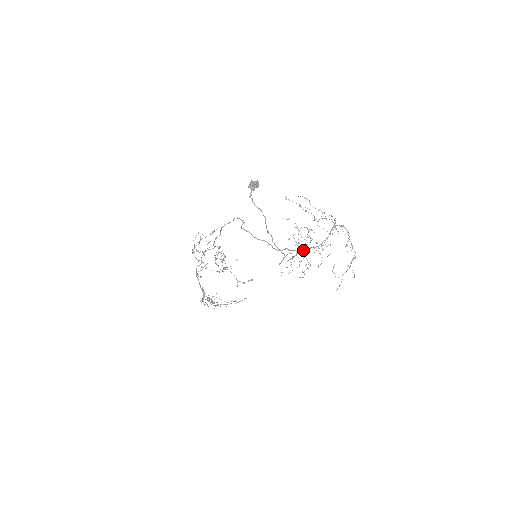
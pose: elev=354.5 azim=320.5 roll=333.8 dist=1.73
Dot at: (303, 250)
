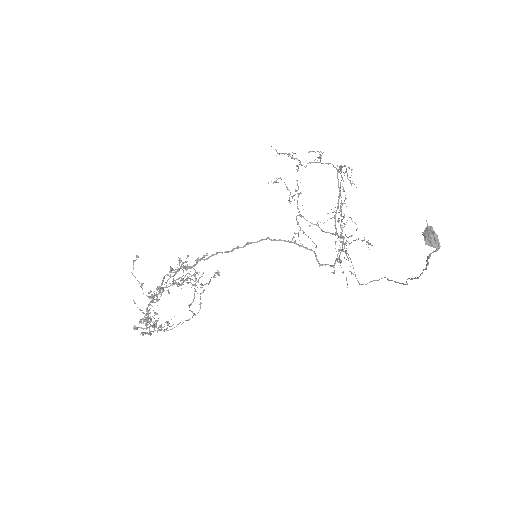
Dot at: occluded
